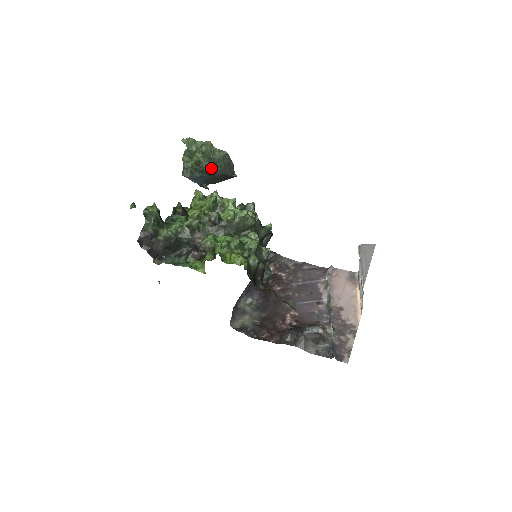
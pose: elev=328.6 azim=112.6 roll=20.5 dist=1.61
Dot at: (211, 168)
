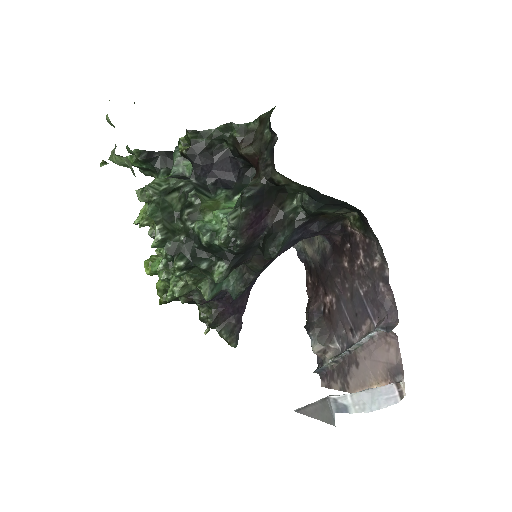
Dot at: occluded
